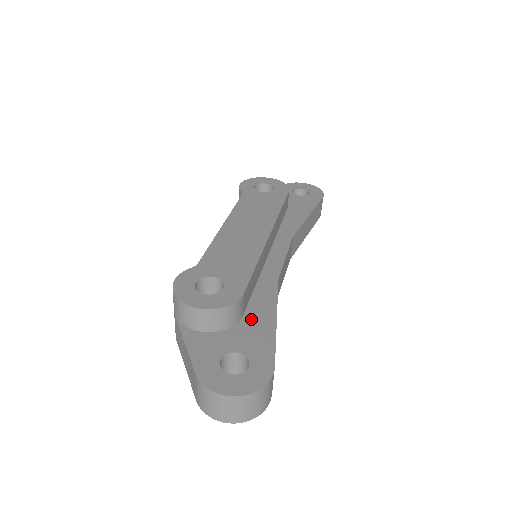
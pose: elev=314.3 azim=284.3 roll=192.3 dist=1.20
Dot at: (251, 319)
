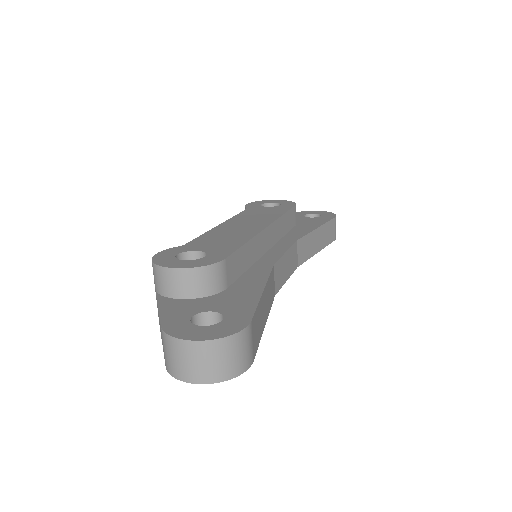
Dot at: (235, 290)
